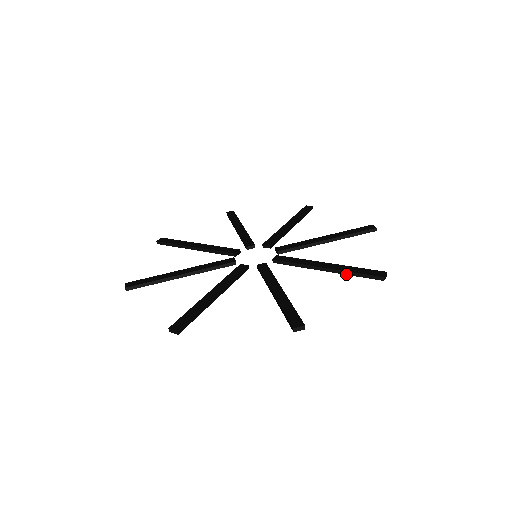
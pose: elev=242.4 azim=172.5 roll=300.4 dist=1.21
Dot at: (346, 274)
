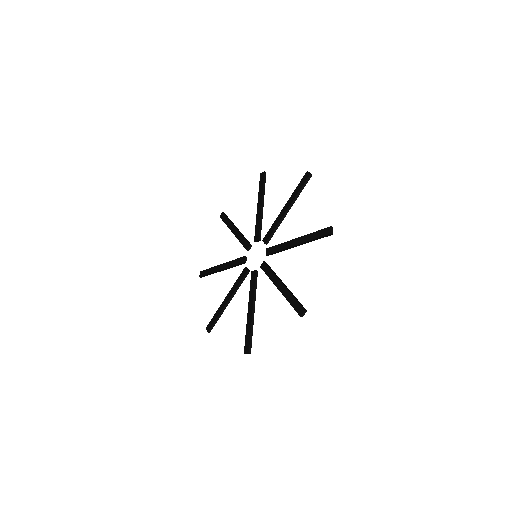
Dot at: (288, 300)
